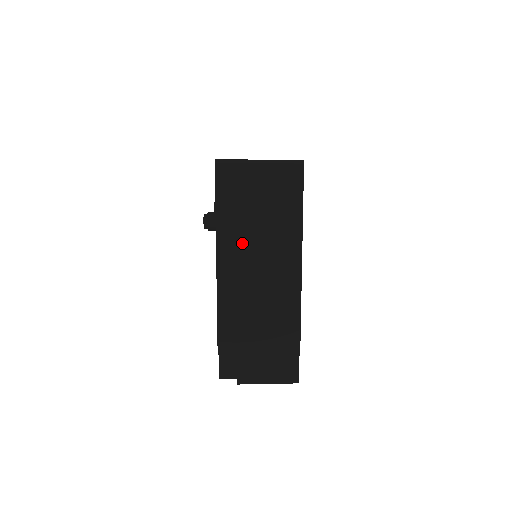
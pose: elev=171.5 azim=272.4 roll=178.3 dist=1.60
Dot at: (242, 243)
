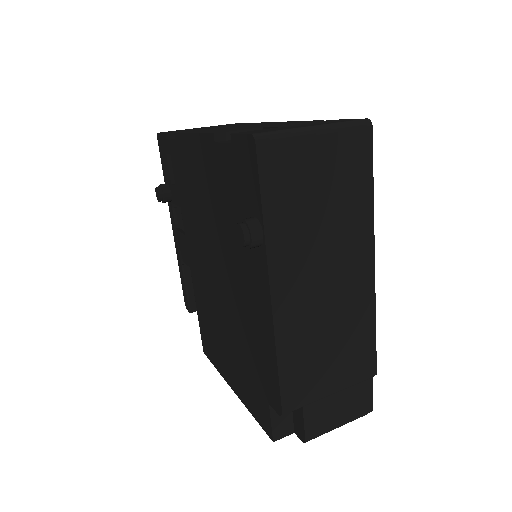
Dot at: (302, 256)
